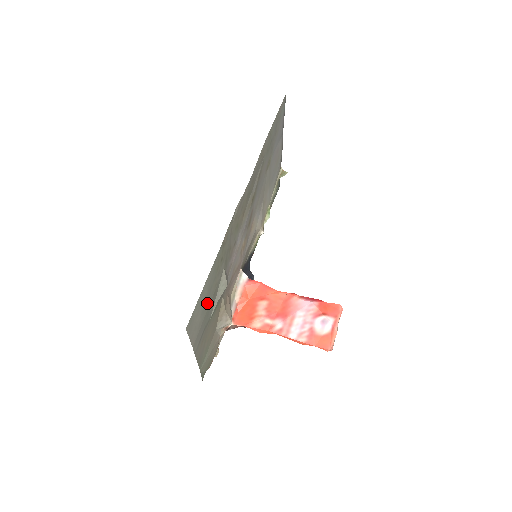
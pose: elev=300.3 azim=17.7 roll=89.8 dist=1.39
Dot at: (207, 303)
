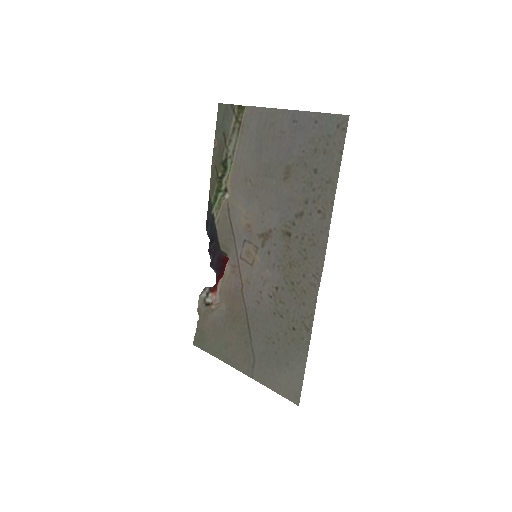
Dot at: (278, 359)
